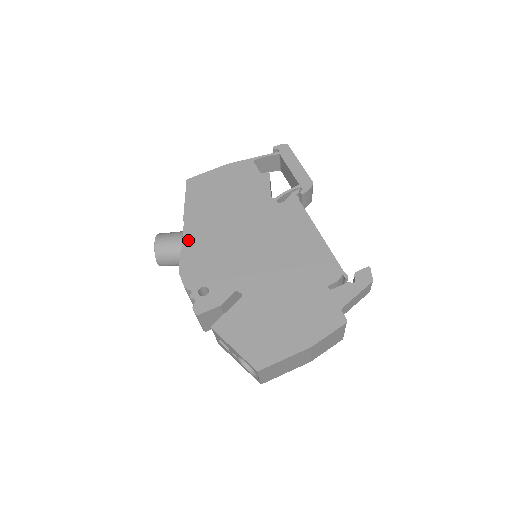
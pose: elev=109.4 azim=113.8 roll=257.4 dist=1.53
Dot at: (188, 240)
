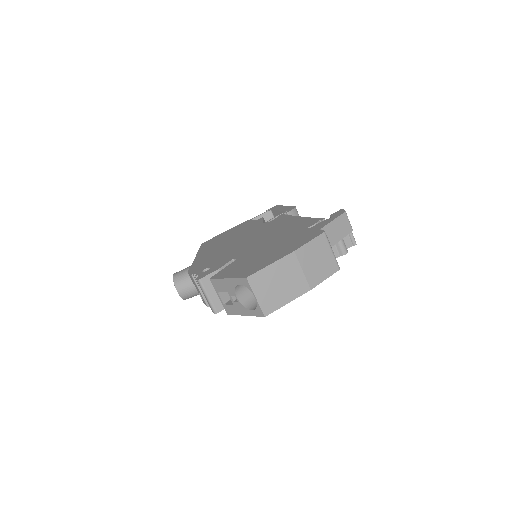
Dot at: (198, 260)
